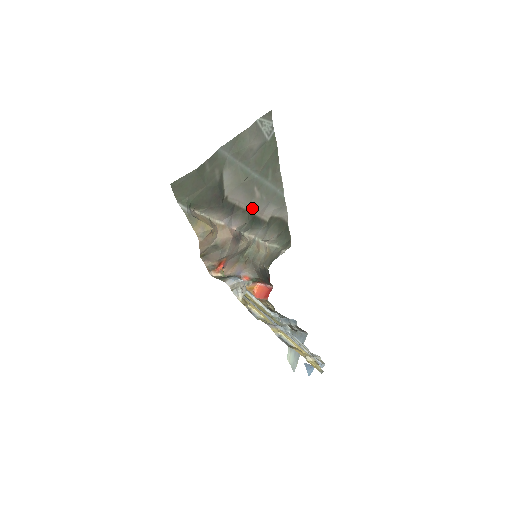
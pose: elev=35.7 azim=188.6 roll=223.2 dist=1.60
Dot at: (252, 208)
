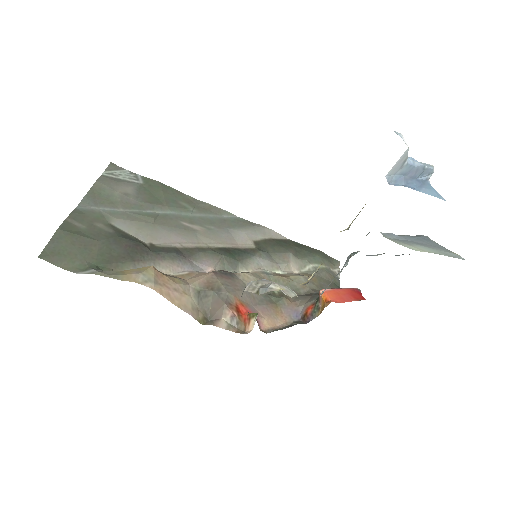
Dot at: (210, 243)
